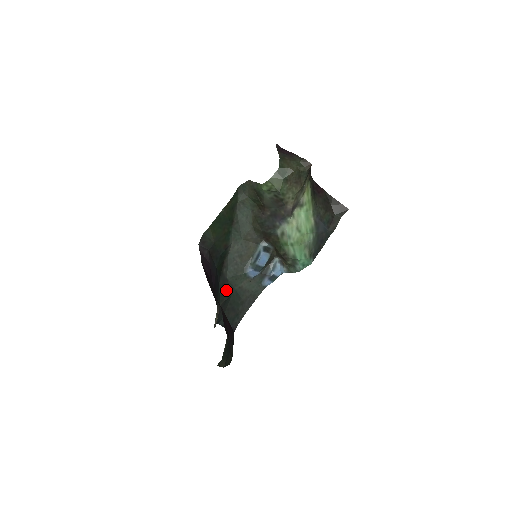
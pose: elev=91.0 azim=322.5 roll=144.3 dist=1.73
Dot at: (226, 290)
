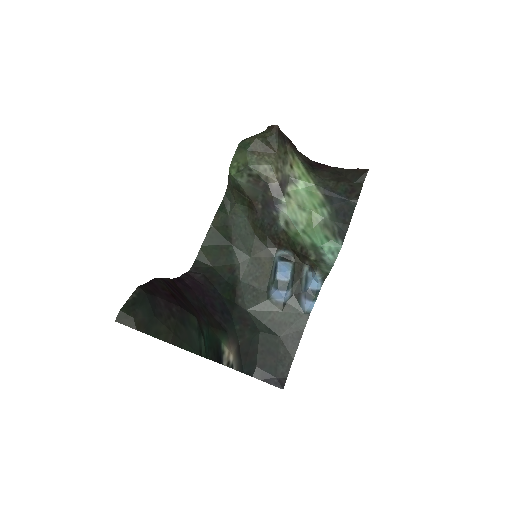
Dot at: (247, 324)
